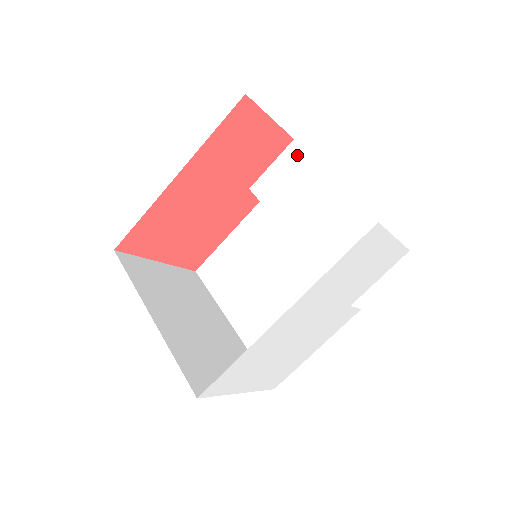
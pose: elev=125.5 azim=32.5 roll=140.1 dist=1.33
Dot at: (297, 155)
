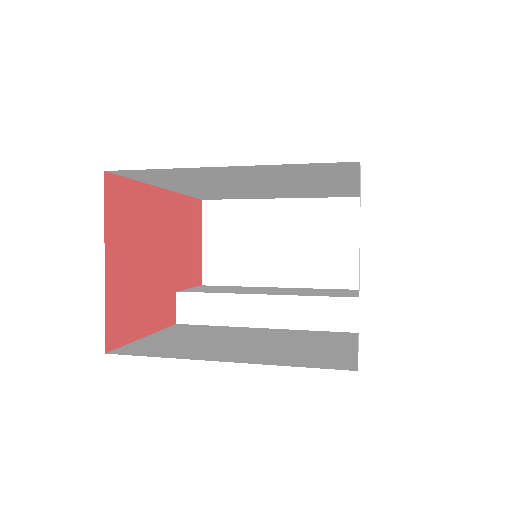
Dot at: (213, 286)
